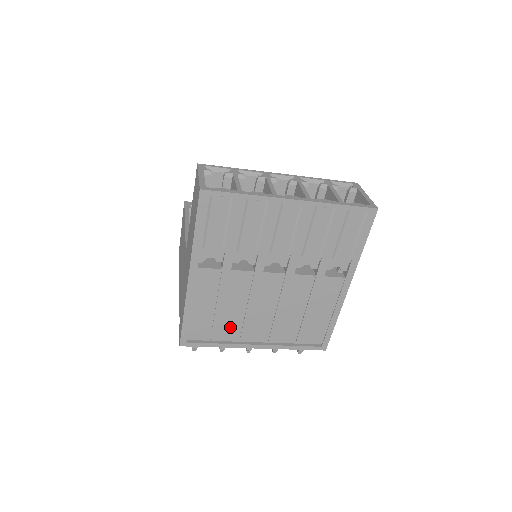
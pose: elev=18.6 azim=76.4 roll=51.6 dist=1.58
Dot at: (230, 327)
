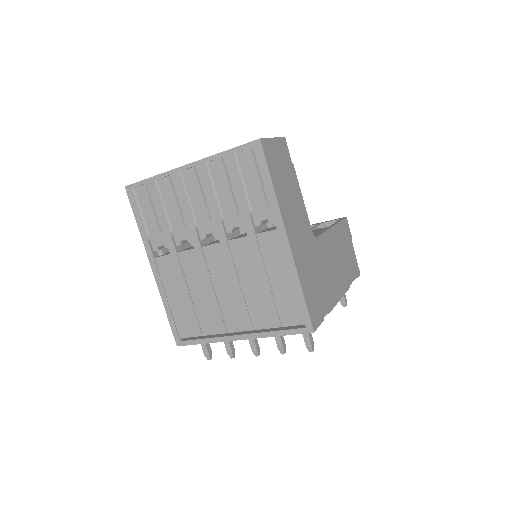
Dot at: (206, 317)
